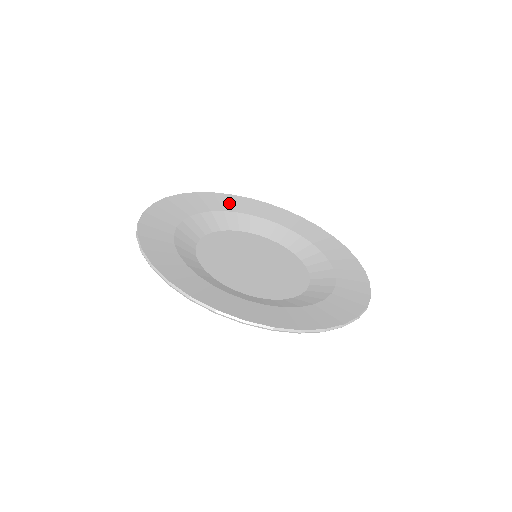
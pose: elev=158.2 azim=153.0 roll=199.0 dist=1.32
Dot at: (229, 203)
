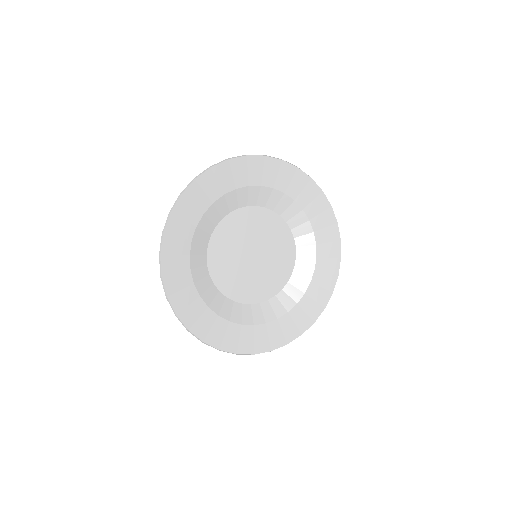
Dot at: (299, 187)
